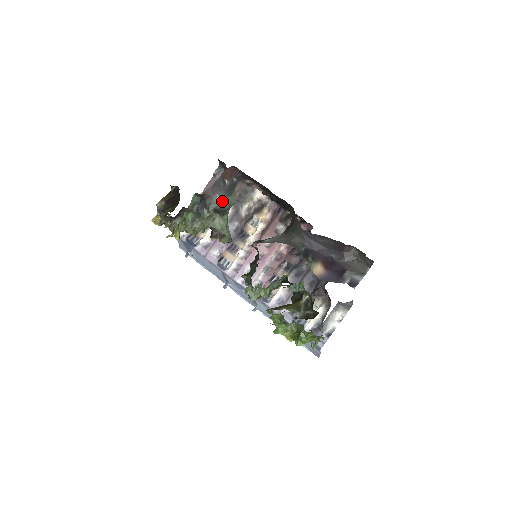
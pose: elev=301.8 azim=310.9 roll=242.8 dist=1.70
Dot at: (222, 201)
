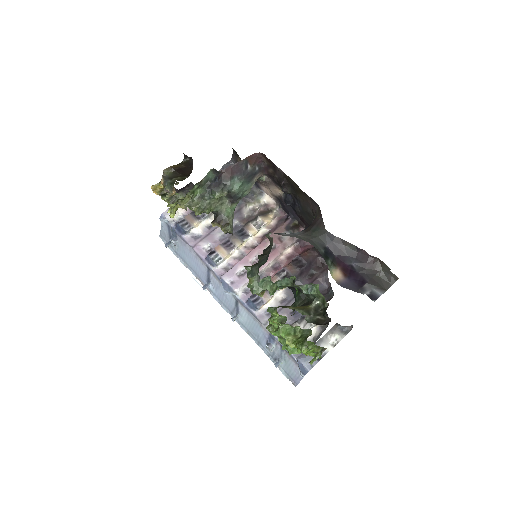
Dot at: (239, 185)
